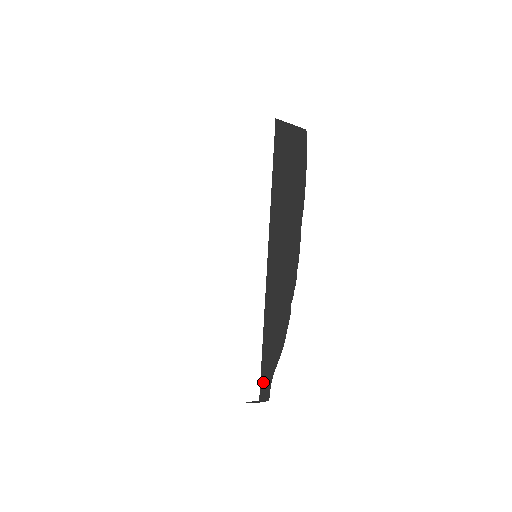
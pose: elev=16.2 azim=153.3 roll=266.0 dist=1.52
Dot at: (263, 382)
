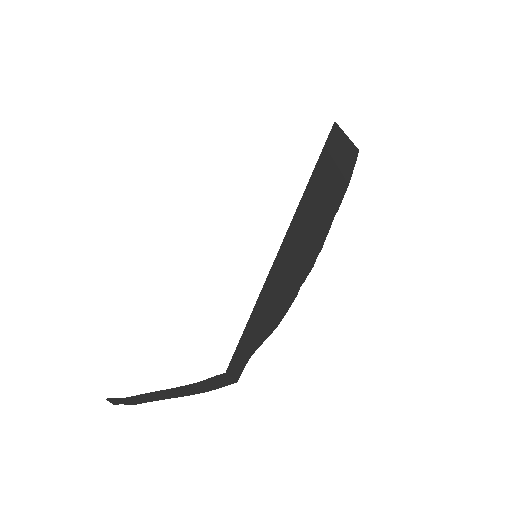
Dot at: (239, 352)
